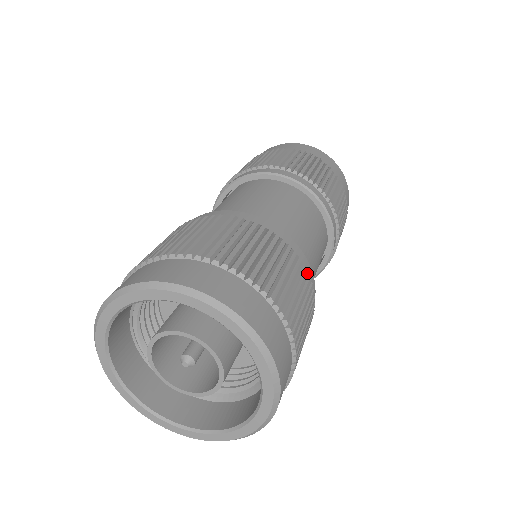
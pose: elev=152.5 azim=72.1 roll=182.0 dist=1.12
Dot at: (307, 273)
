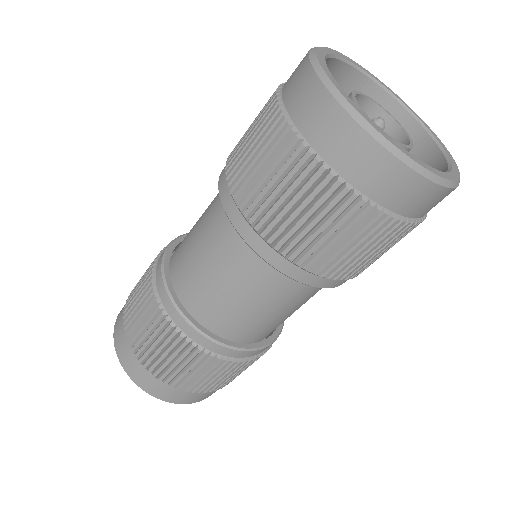
Dot at: occluded
